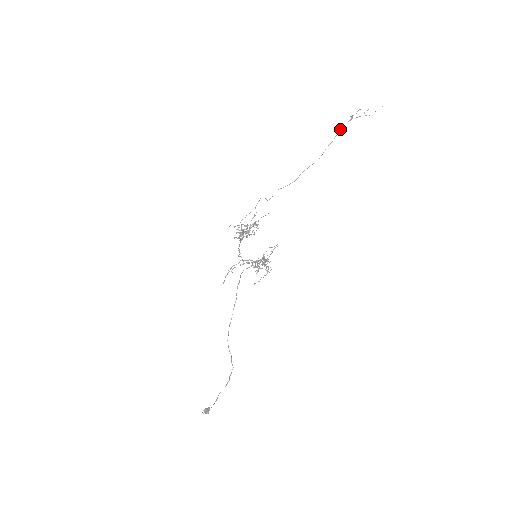
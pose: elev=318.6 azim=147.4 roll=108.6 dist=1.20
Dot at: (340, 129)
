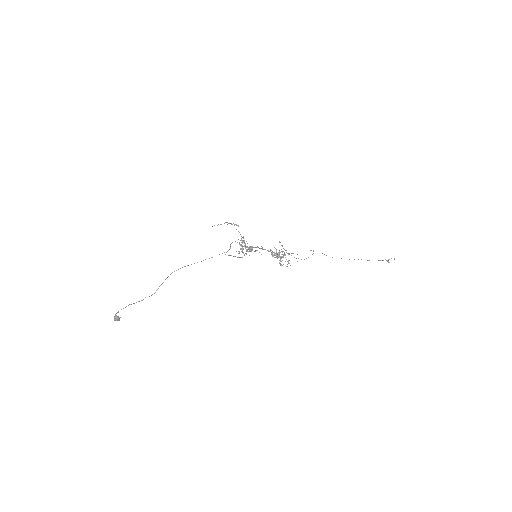
Dot at: (378, 260)
